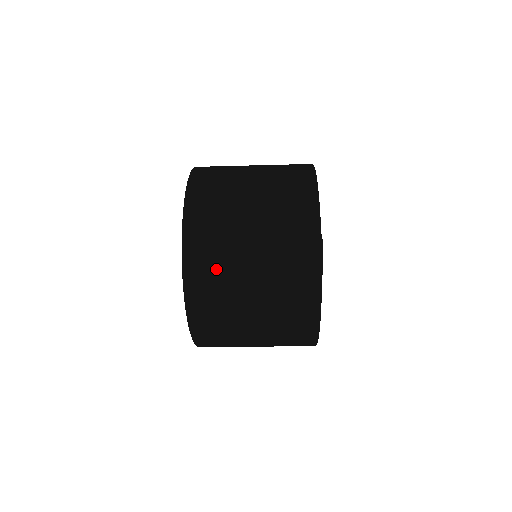
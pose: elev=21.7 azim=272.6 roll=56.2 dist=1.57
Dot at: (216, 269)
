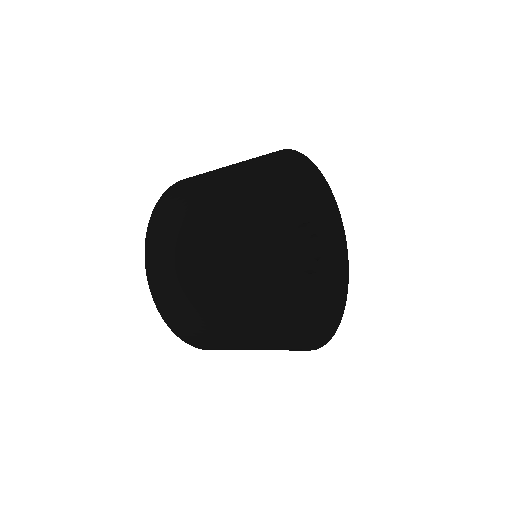
Dot at: (206, 341)
